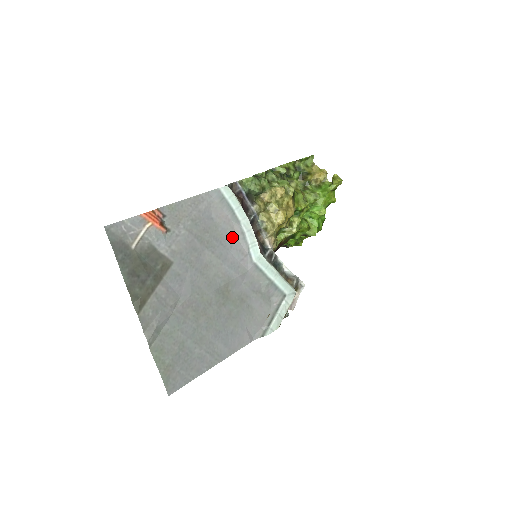
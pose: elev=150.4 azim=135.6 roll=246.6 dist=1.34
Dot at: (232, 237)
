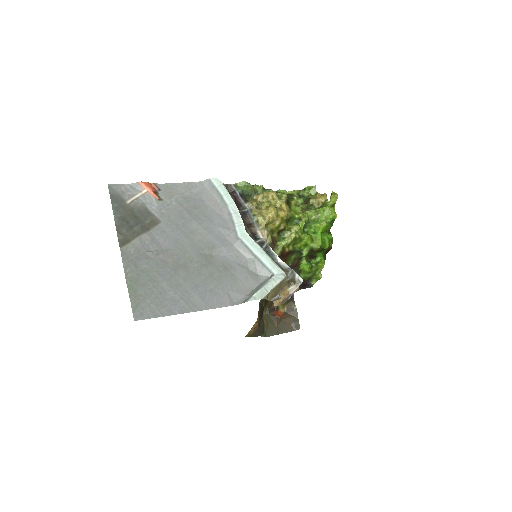
Dot at: (220, 217)
